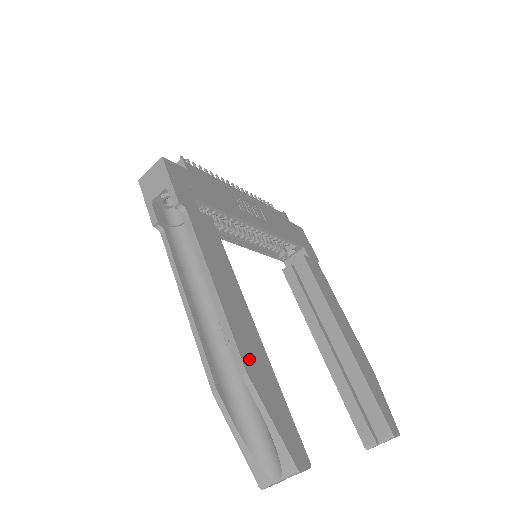
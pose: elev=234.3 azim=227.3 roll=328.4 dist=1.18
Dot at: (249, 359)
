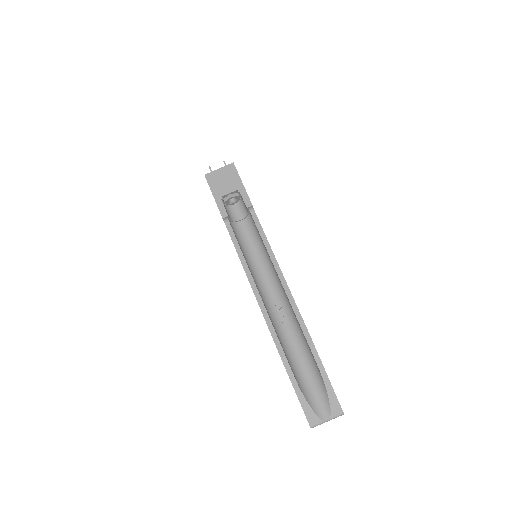
Dot at: occluded
